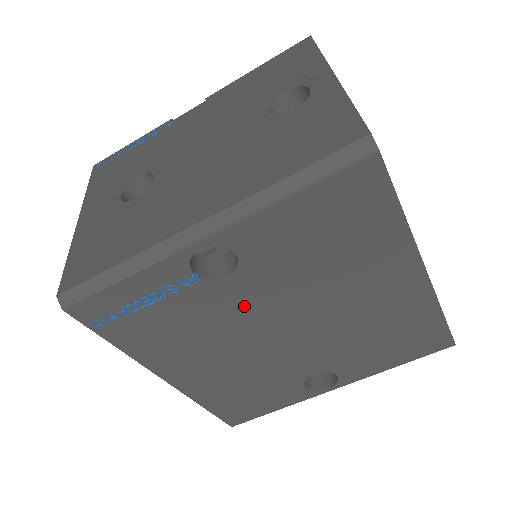
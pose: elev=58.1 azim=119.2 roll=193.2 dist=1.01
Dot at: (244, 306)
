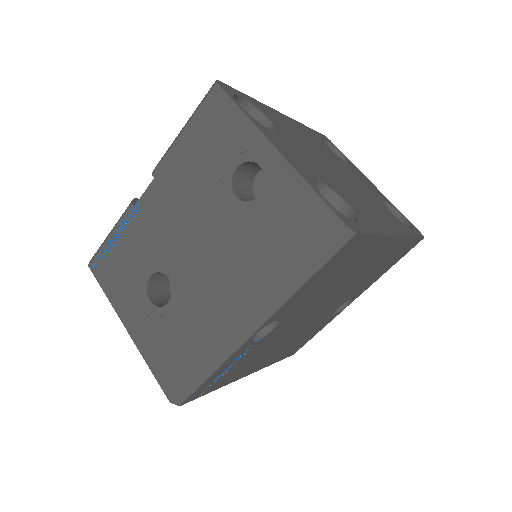
Dot at: (288, 326)
